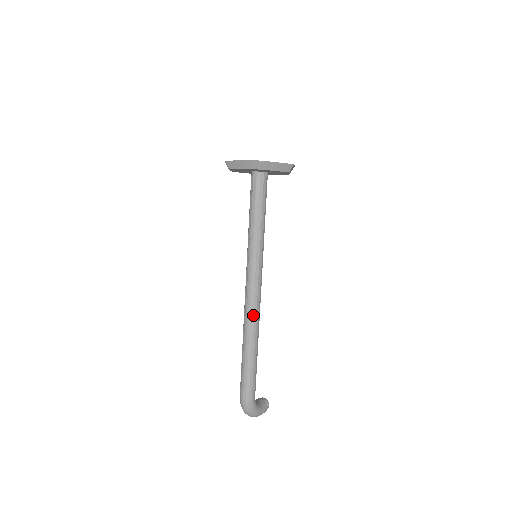
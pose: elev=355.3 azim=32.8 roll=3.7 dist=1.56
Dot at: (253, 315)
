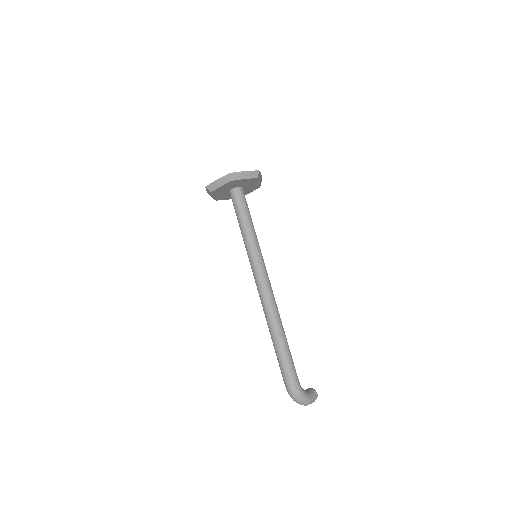
Dot at: (270, 304)
